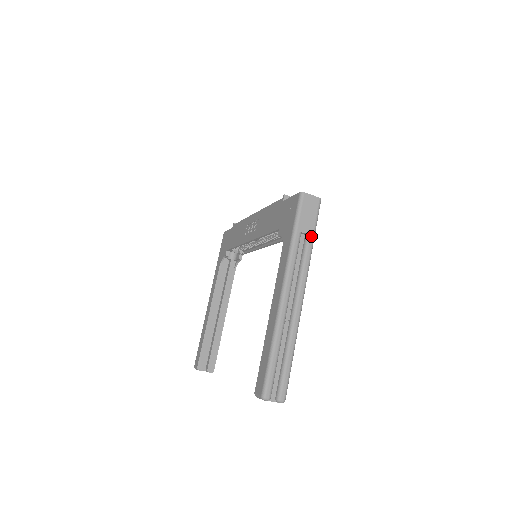
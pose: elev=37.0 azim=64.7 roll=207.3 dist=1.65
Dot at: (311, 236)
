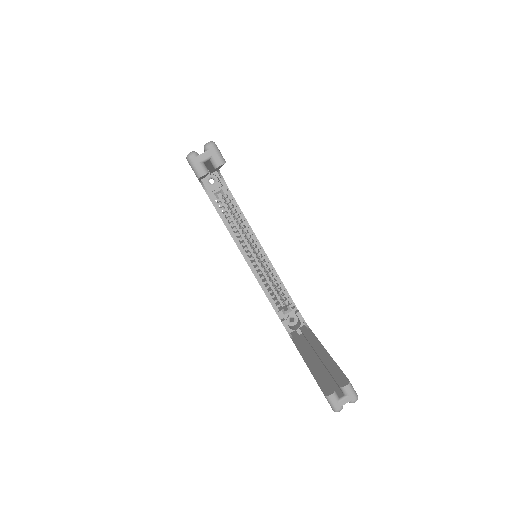
Dot at: occluded
